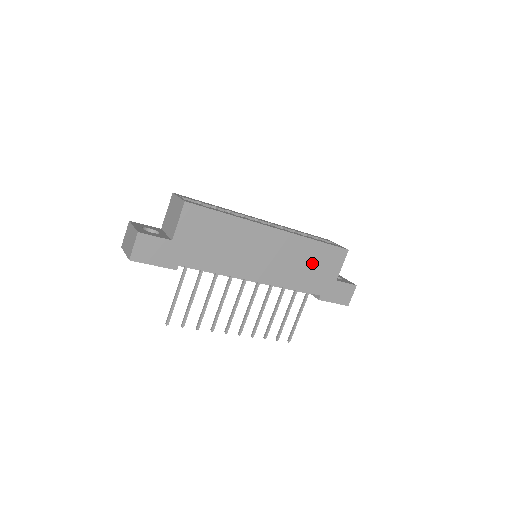
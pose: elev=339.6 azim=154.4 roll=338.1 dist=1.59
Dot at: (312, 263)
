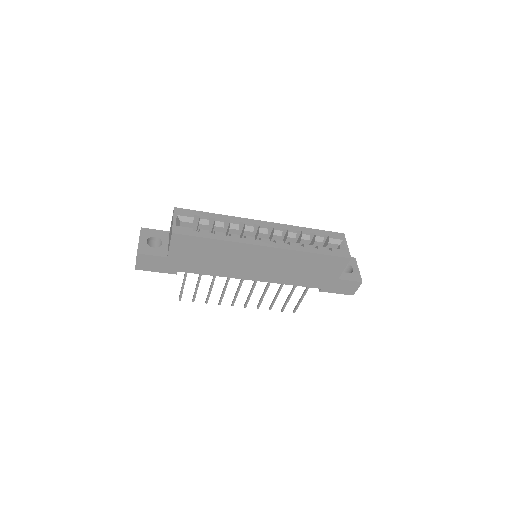
Dot at: (309, 268)
